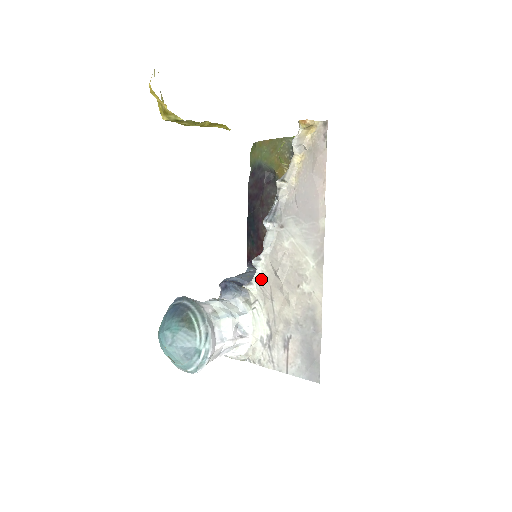
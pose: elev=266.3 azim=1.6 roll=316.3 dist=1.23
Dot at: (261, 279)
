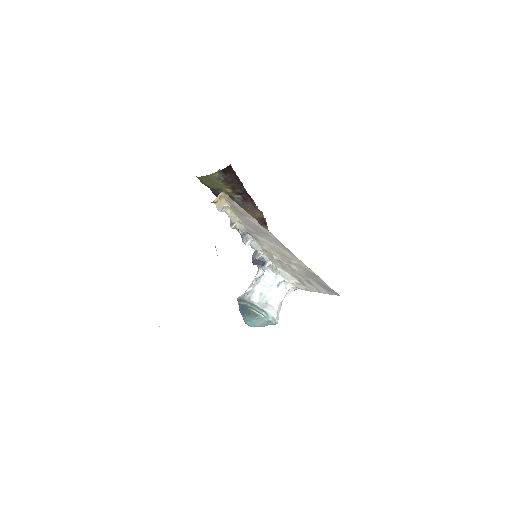
Dot at: (270, 259)
